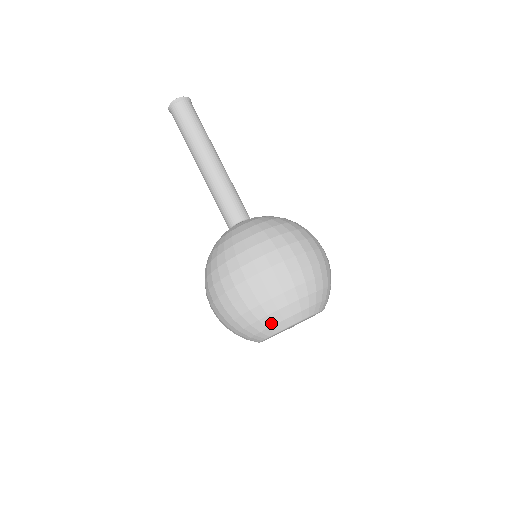
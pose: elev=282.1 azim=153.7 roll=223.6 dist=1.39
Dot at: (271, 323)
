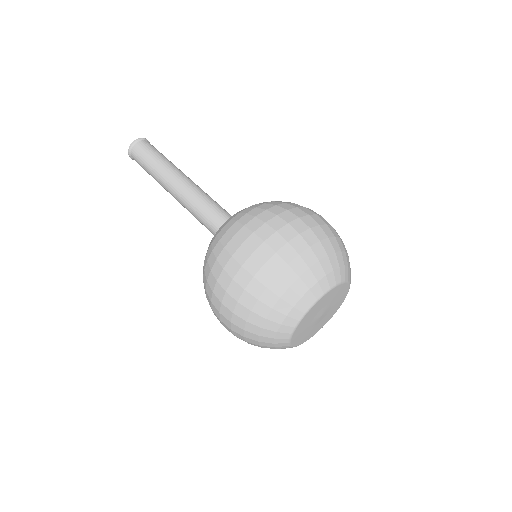
Dot at: (330, 268)
